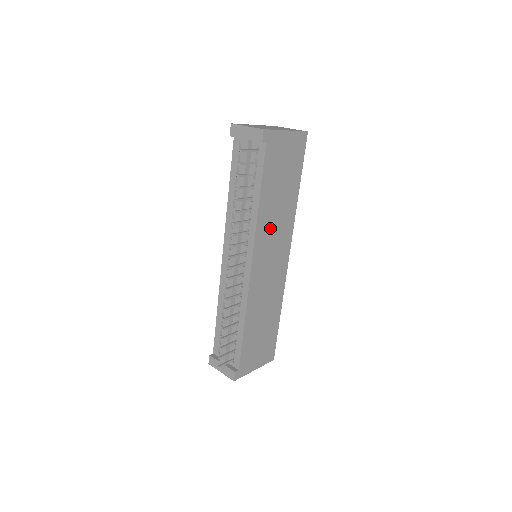
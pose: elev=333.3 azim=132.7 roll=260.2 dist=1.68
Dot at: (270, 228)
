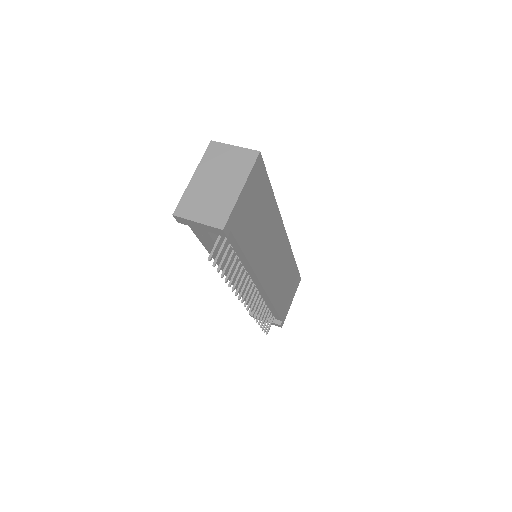
Dot at: (264, 251)
